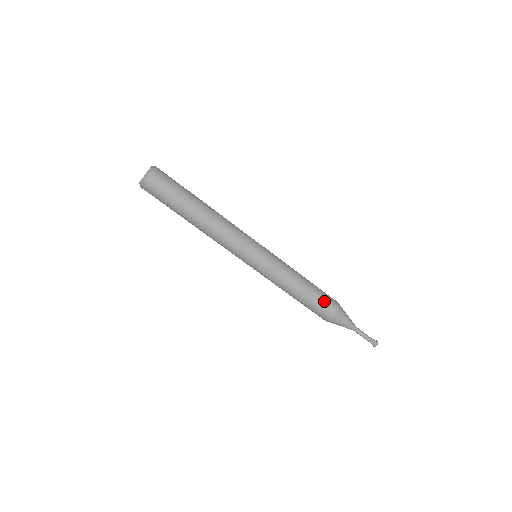
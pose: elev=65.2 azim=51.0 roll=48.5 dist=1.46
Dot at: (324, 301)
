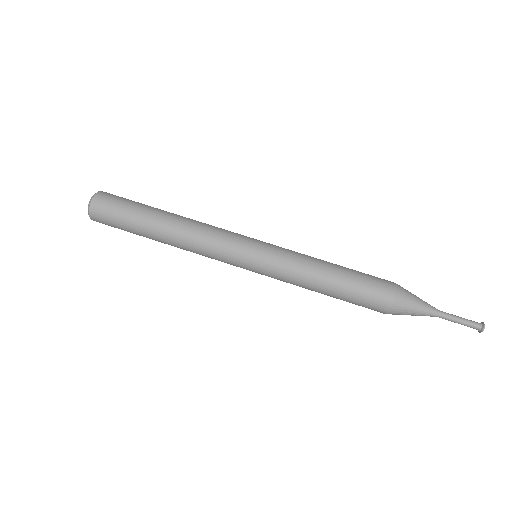
Dot at: (370, 276)
